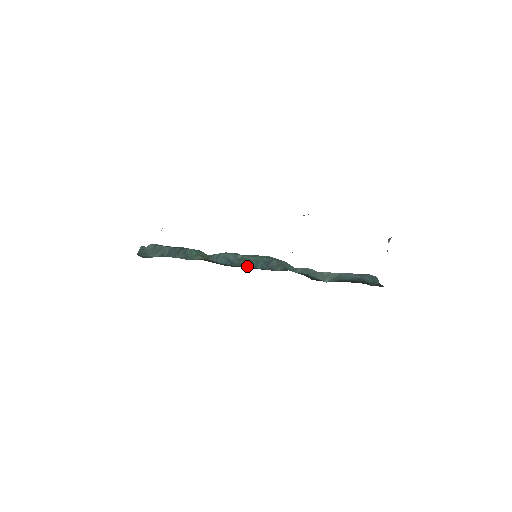
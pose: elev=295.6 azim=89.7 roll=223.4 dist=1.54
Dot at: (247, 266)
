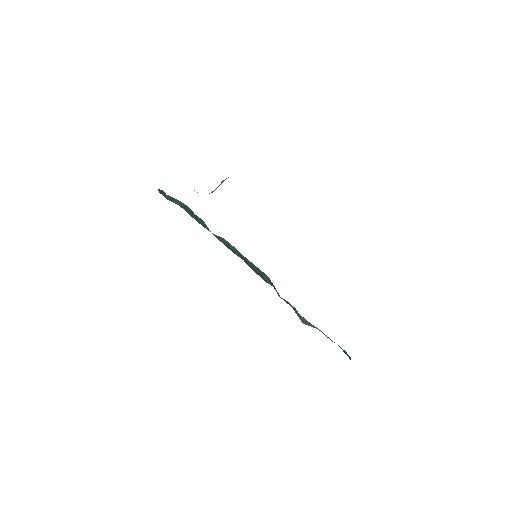
Dot at: occluded
